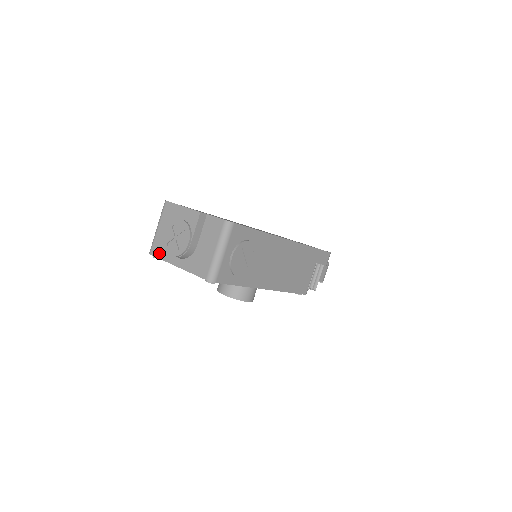
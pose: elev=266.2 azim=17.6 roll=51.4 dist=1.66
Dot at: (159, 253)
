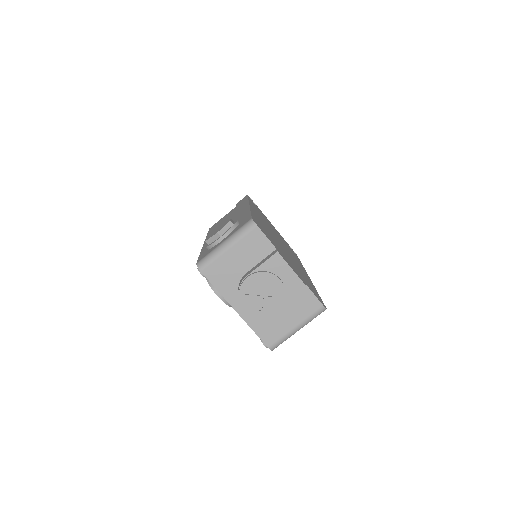
Dot at: (217, 280)
